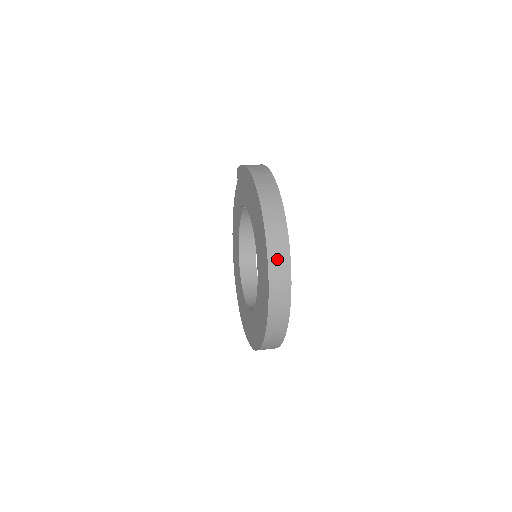
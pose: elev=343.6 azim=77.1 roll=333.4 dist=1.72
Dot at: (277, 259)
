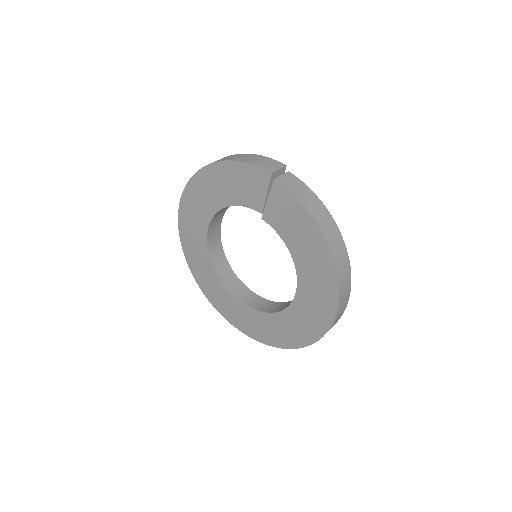
Dot at: occluded
